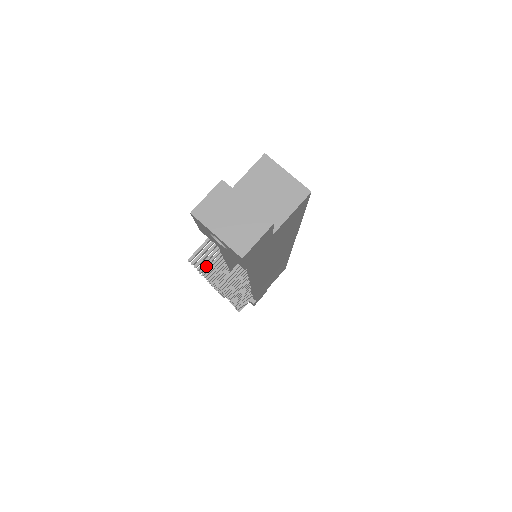
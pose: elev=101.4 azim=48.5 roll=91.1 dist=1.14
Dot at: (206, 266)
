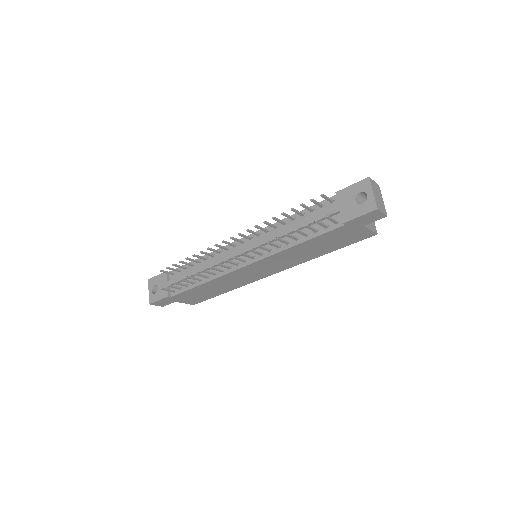
Dot at: (287, 215)
